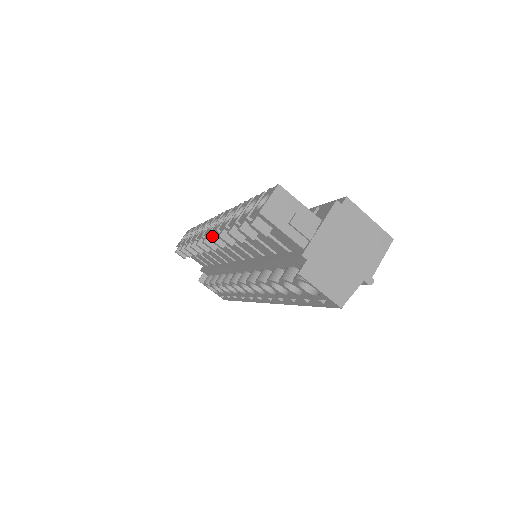
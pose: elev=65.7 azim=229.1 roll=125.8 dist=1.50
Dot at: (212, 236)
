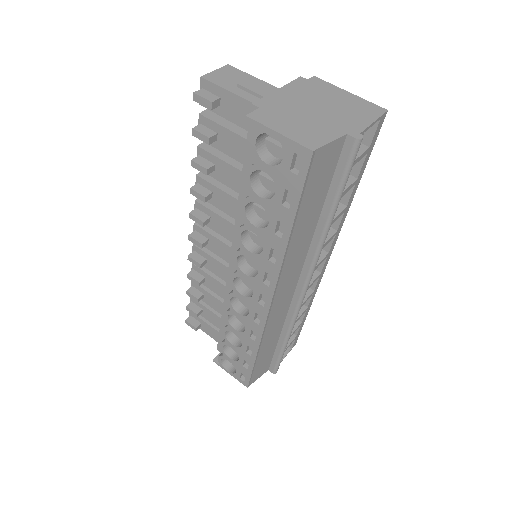
Dot at: (191, 212)
